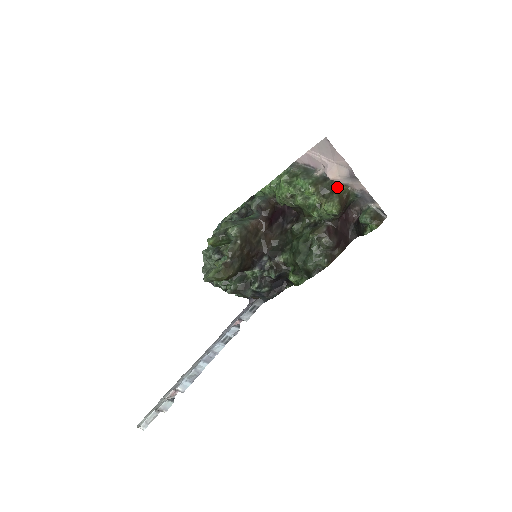
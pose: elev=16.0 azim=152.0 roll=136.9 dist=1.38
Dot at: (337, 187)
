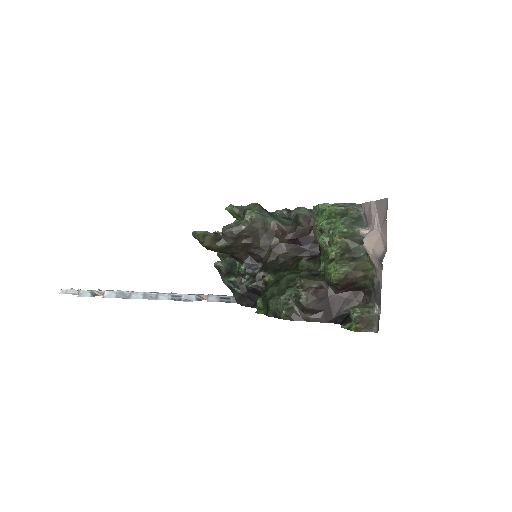
Dot at: (364, 259)
